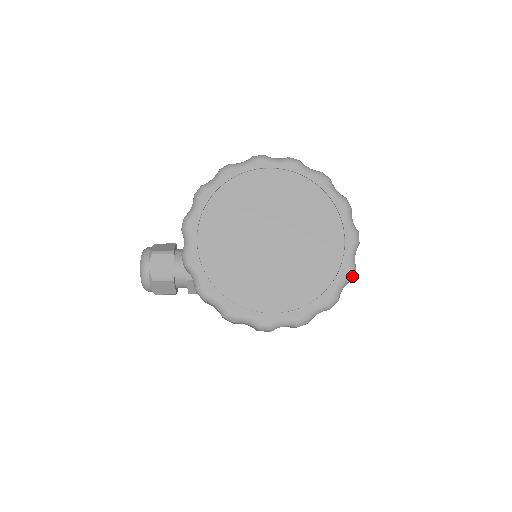
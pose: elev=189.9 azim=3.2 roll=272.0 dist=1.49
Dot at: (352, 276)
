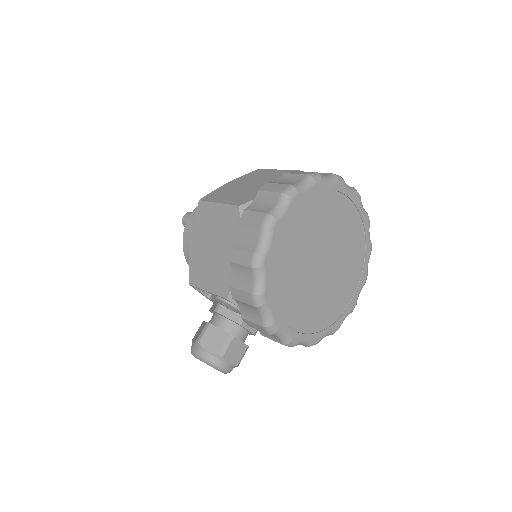
Dot at: (369, 220)
